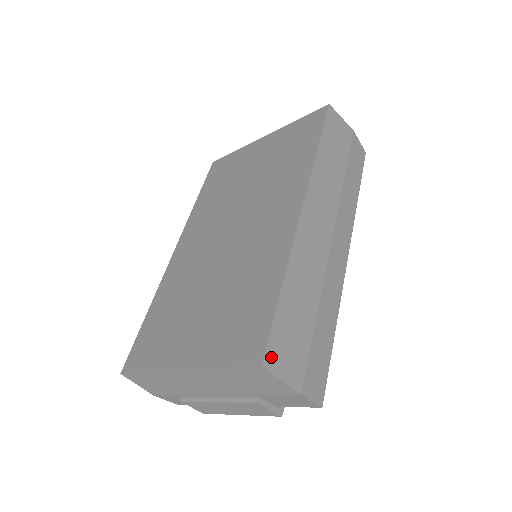
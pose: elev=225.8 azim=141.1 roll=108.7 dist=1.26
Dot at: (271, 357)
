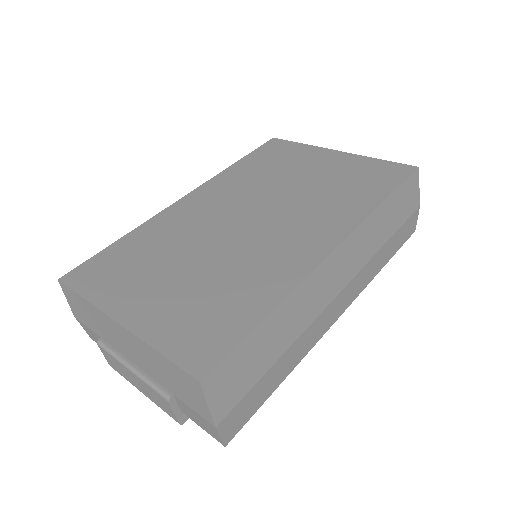
Dot at: (213, 378)
